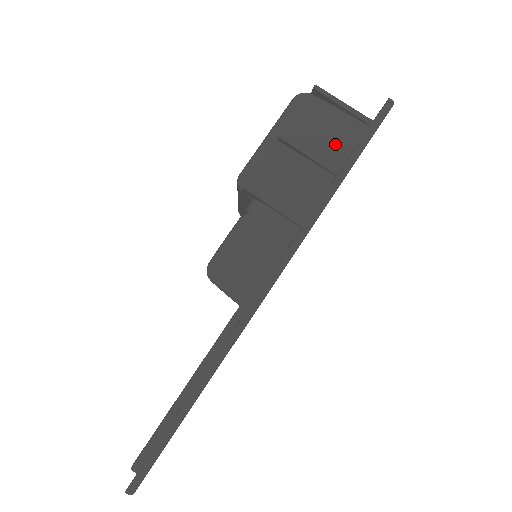
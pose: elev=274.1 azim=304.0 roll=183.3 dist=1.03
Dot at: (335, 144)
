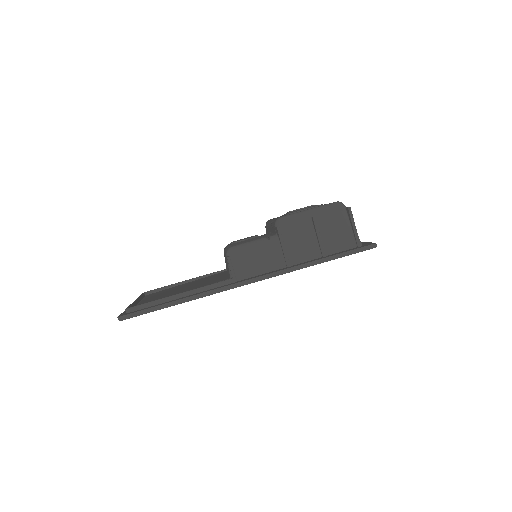
Dot at: (335, 242)
